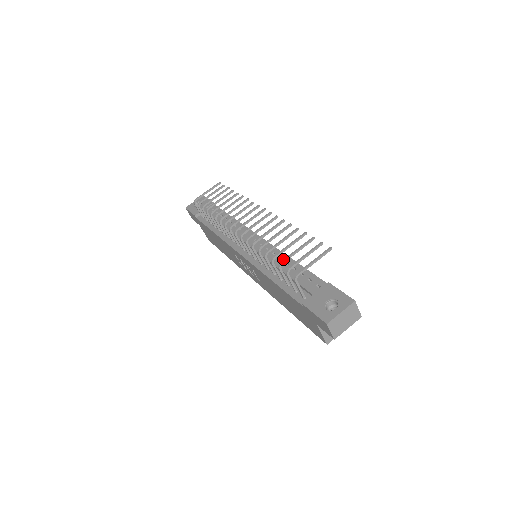
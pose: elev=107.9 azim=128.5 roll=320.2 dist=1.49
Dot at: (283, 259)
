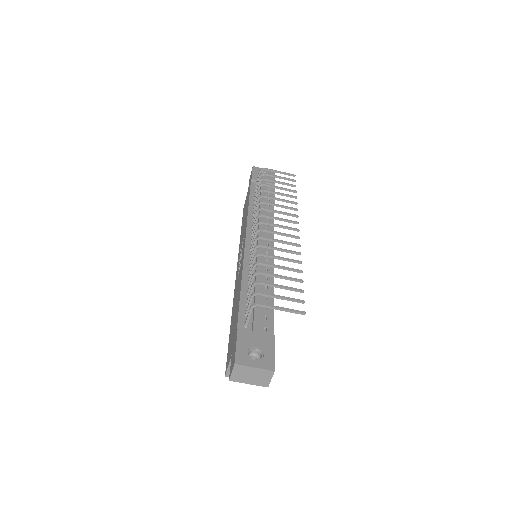
Dot at: occluded
